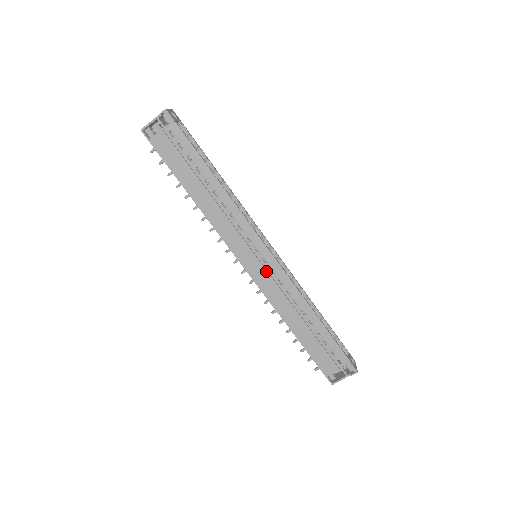
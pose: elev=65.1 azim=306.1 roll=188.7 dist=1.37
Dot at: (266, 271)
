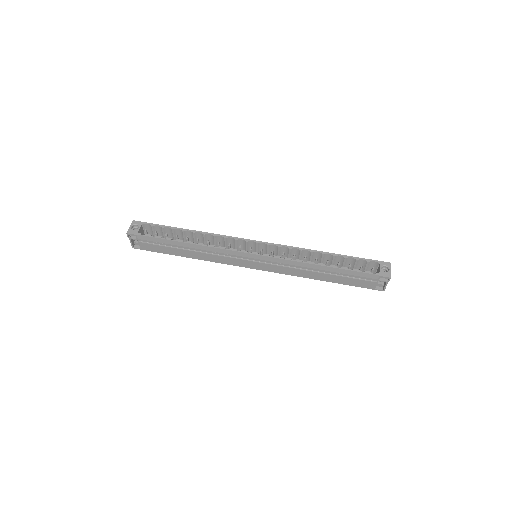
Dot at: (267, 264)
